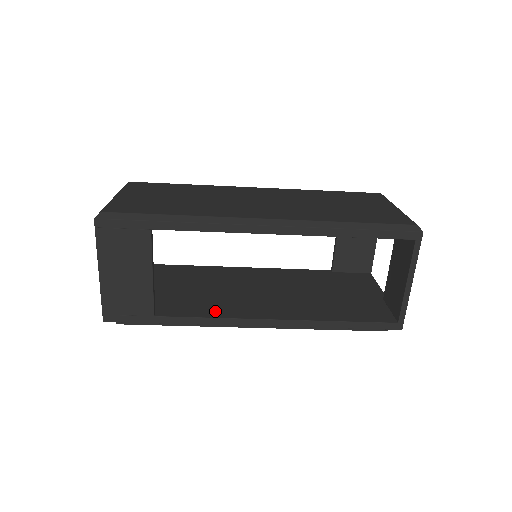
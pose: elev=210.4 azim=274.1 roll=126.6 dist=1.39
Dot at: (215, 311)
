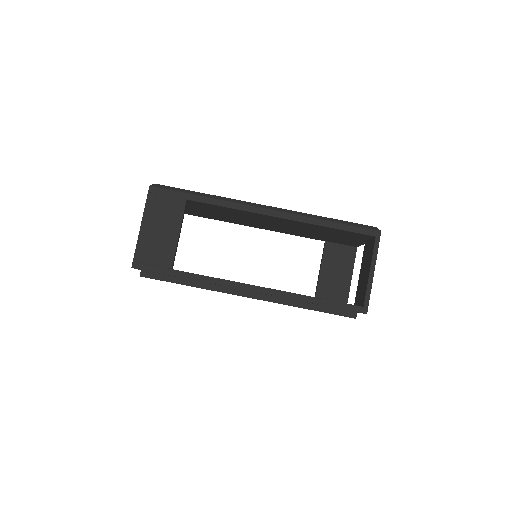
Dot at: occluded
